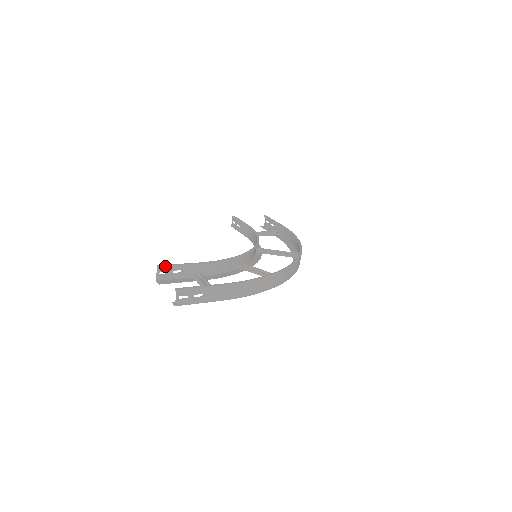
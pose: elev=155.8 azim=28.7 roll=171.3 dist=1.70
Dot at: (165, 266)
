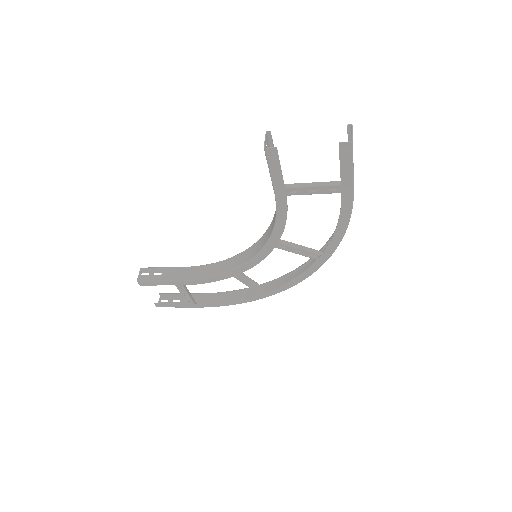
Dot at: (272, 139)
